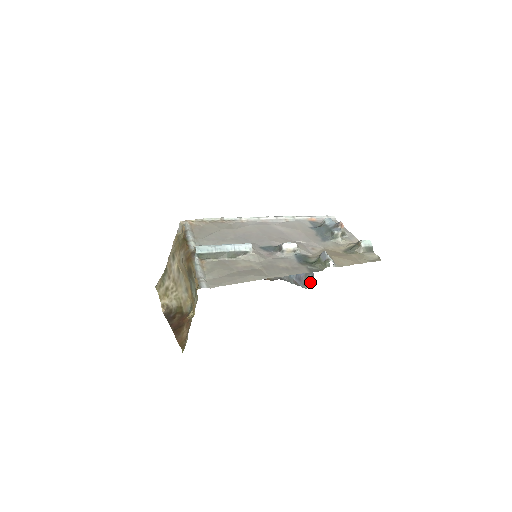
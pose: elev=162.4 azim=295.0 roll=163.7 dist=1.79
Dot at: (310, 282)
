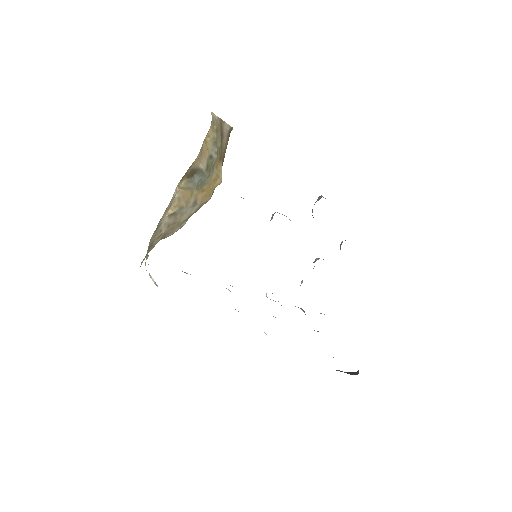
Dot at: (353, 373)
